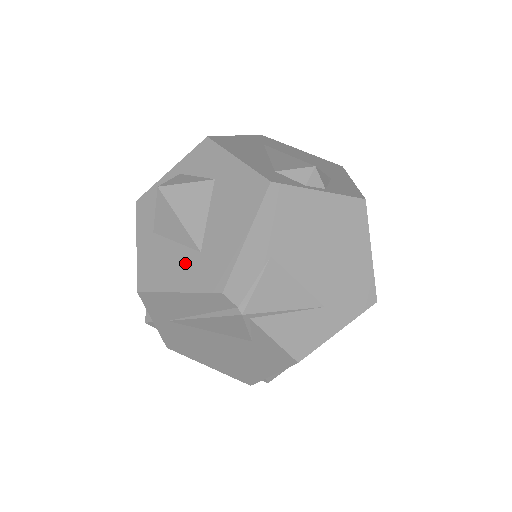
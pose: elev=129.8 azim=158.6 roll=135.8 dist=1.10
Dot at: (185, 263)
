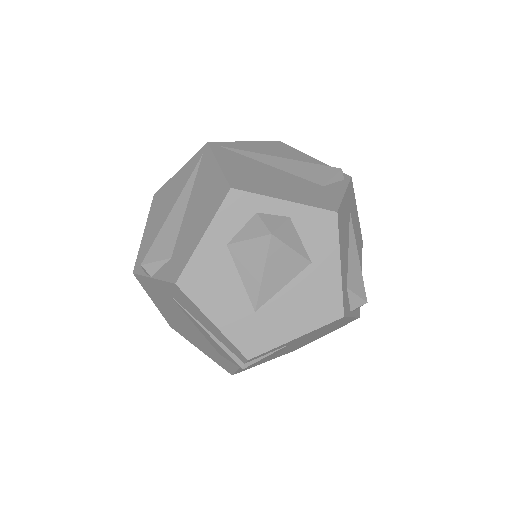
Dot at: (236, 307)
